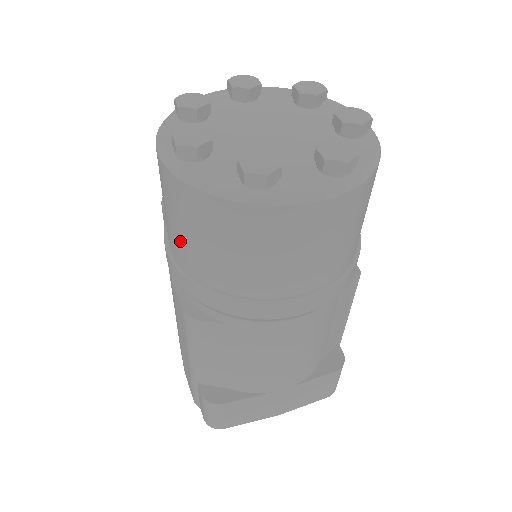
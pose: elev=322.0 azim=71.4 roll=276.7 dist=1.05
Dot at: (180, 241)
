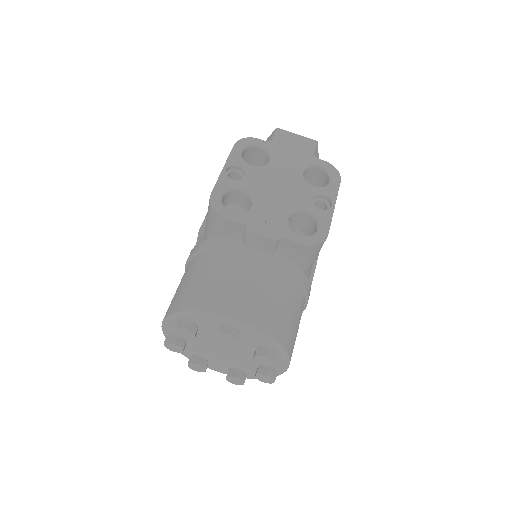
Dot at: occluded
